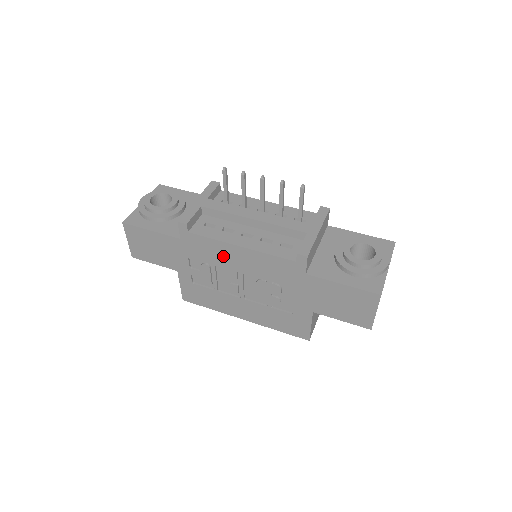
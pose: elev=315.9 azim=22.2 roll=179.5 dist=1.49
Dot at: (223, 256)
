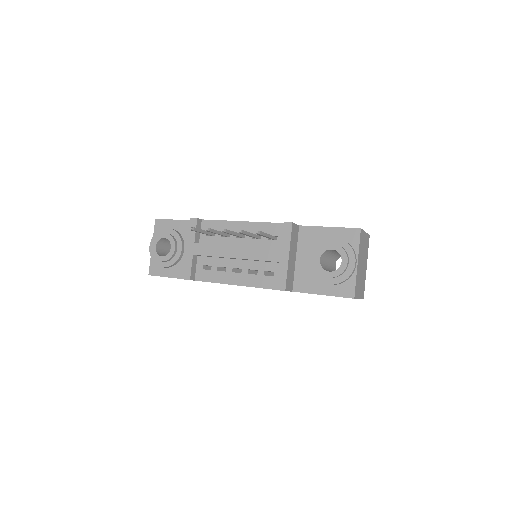
Dot at: occluded
